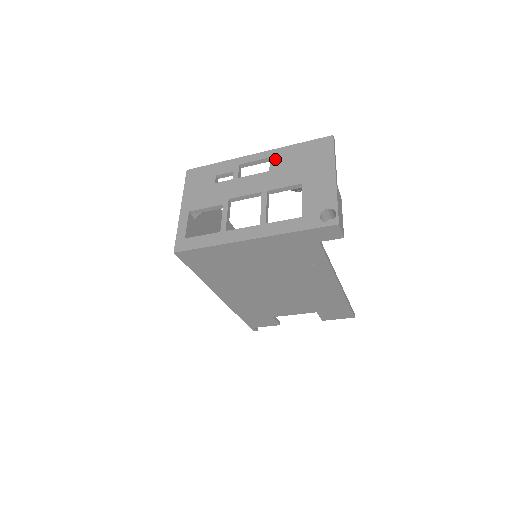
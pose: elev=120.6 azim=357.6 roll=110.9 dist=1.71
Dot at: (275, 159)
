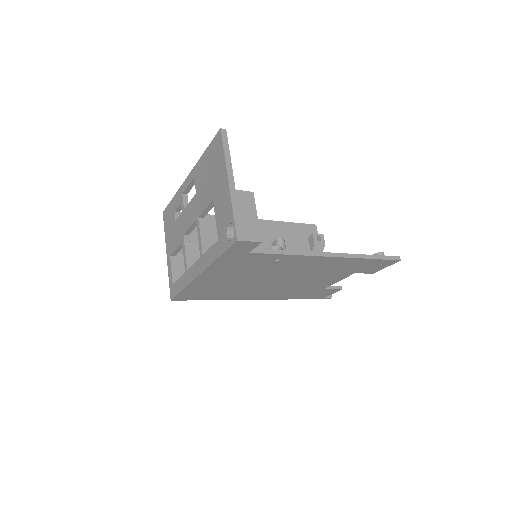
Dot at: (196, 178)
